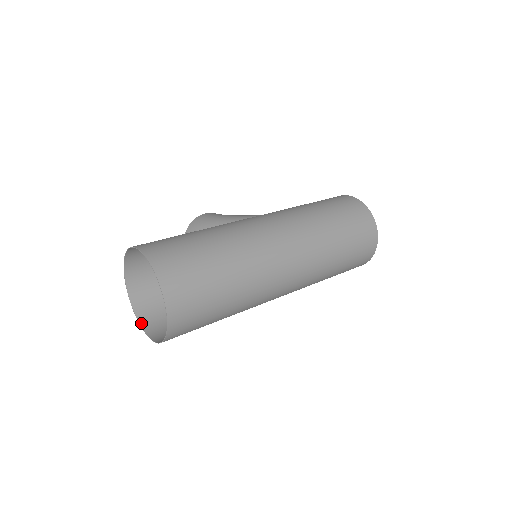
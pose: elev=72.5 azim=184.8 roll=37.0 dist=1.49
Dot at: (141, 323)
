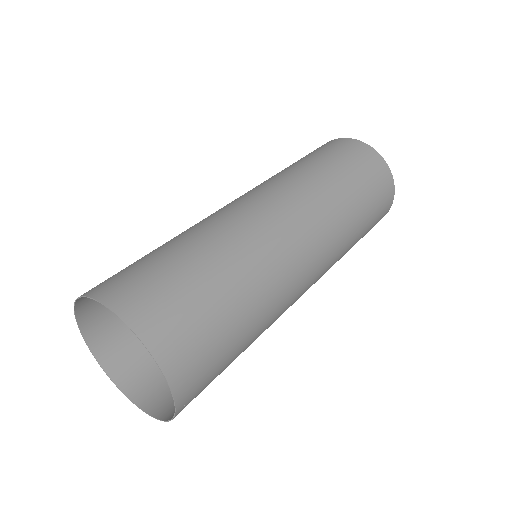
Dot at: (148, 411)
